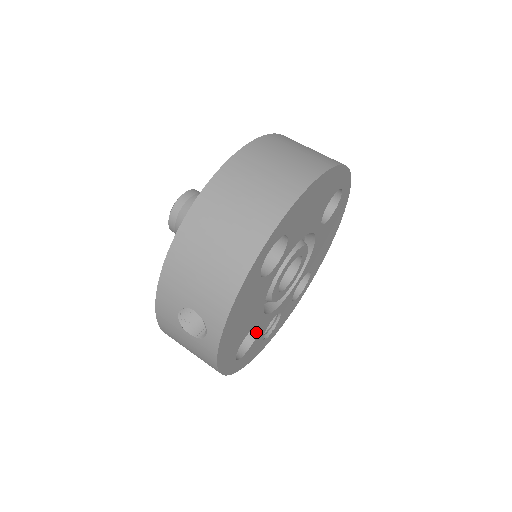
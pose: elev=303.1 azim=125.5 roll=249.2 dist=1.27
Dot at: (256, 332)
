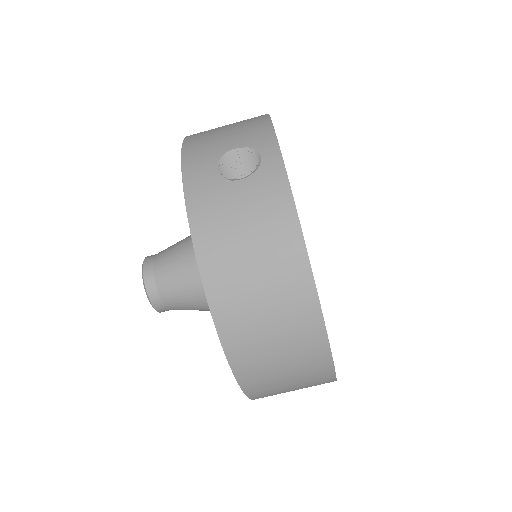
Dot at: occluded
